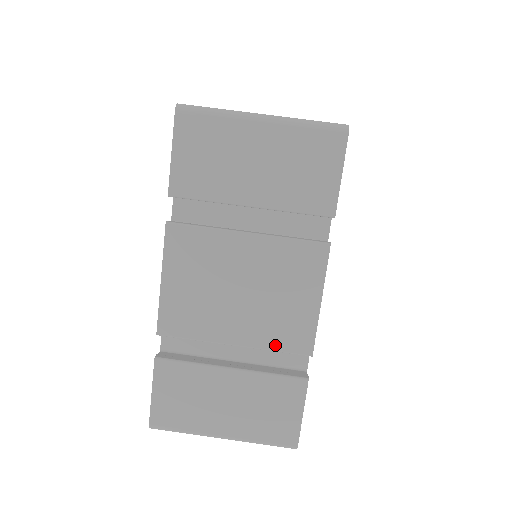
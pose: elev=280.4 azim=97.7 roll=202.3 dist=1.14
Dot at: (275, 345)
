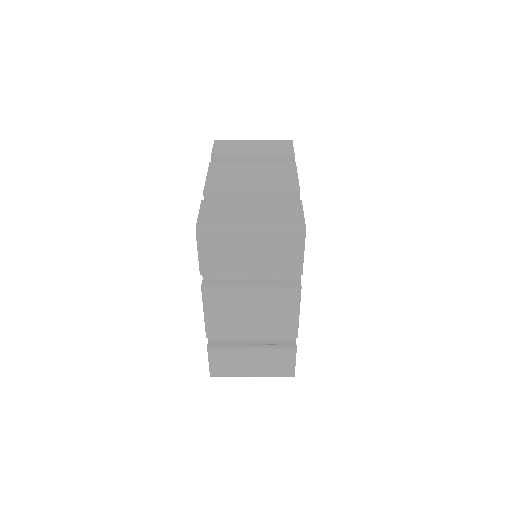
Dot at: (277, 190)
